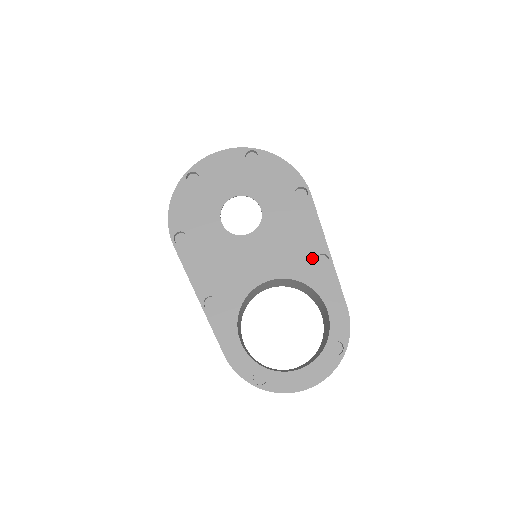
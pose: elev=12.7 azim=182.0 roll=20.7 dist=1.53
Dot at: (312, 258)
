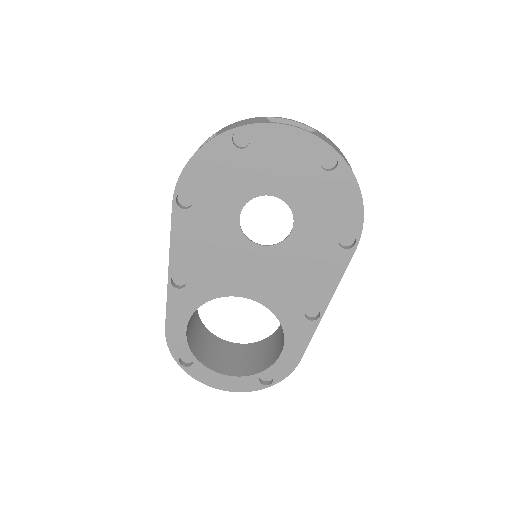
Dot at: (304, 306)
